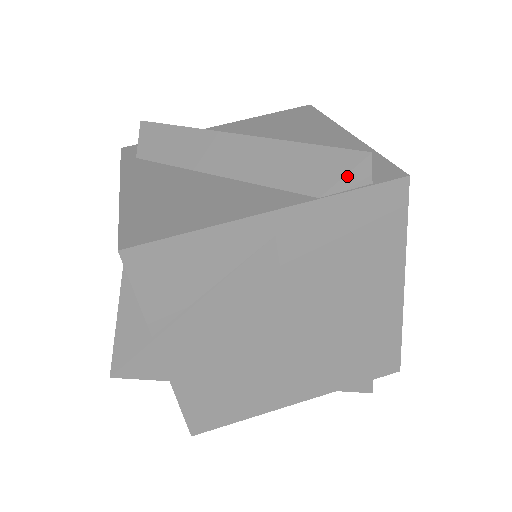
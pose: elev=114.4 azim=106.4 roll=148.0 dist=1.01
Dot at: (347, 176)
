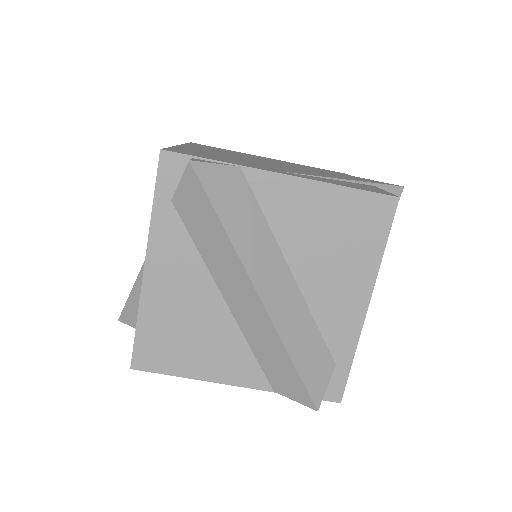
Dot at: (297, 401)
